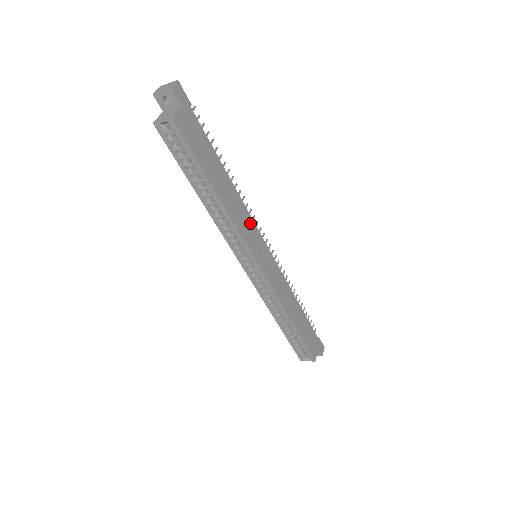
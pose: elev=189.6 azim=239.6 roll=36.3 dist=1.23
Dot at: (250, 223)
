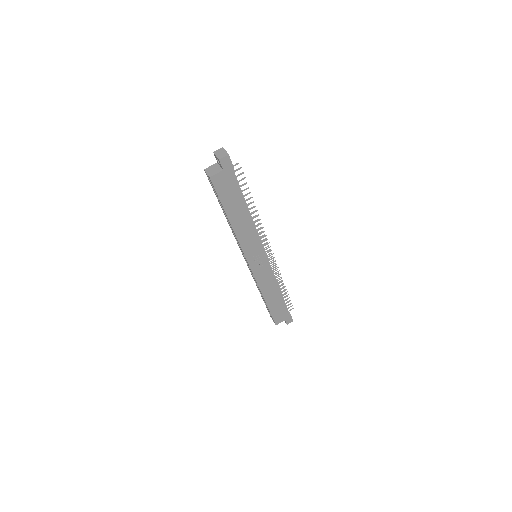
Dot at: (255, 240)
